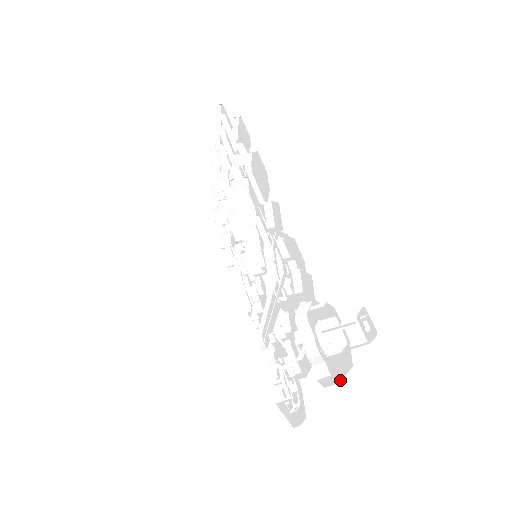
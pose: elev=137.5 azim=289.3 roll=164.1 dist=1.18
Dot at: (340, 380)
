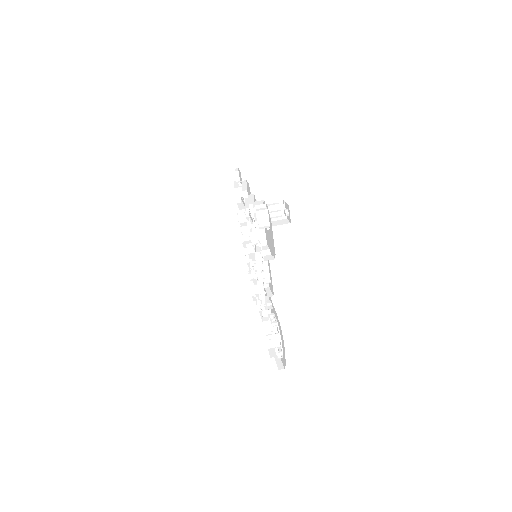
Dot at: occluded
